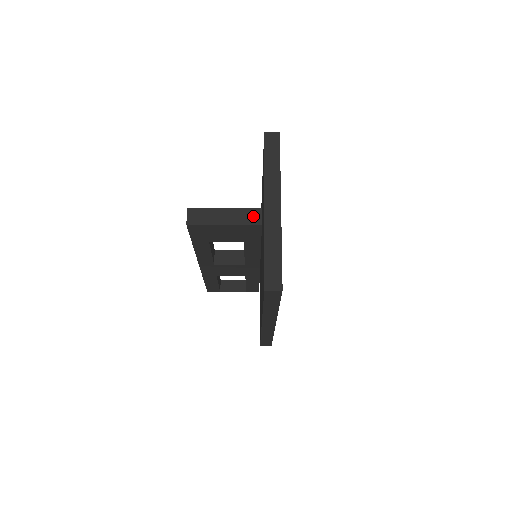
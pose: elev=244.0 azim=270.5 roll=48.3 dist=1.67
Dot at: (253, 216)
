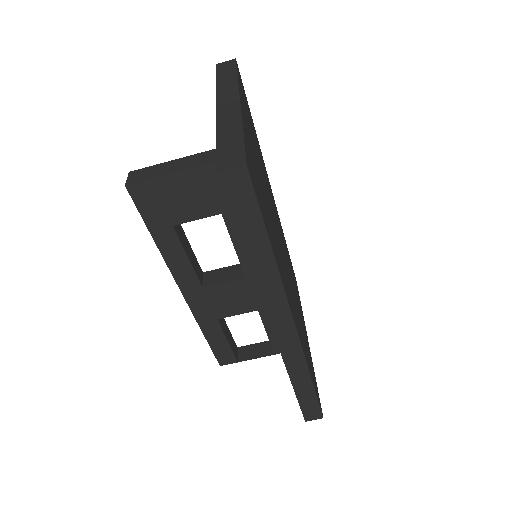
Dot at: occluded
